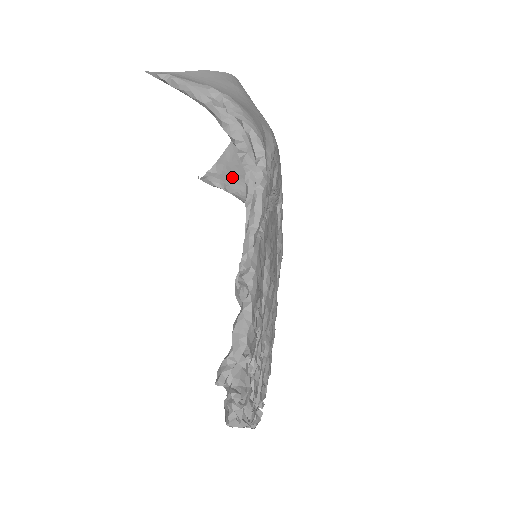
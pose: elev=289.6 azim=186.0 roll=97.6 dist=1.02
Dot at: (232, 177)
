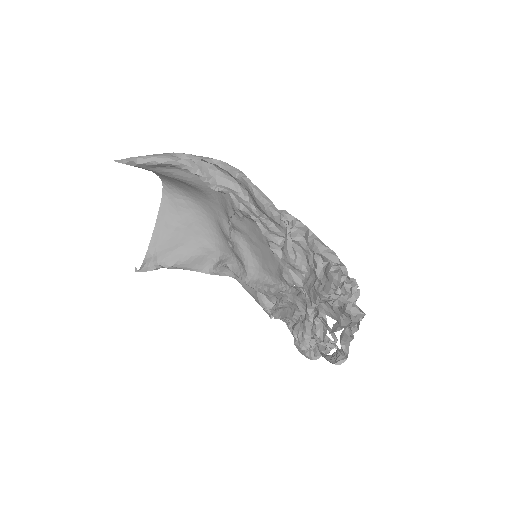
Dot at: (167, 252)
